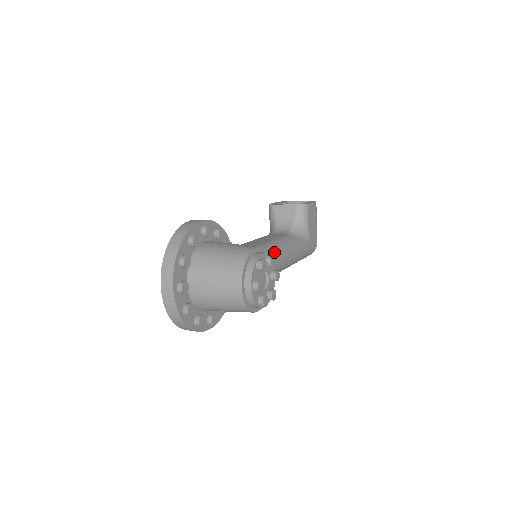
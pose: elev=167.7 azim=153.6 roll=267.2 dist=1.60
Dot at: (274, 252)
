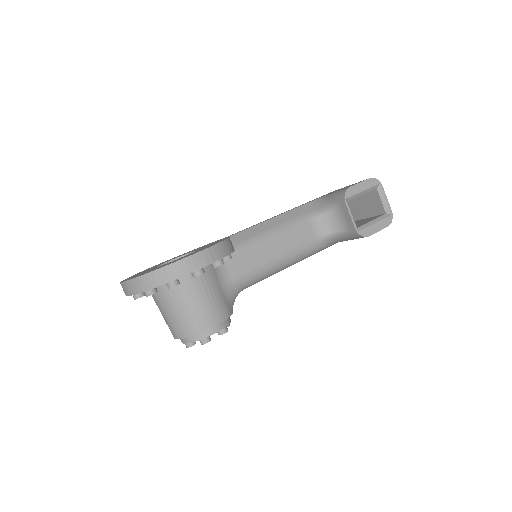
Dot at: (266, 277)
